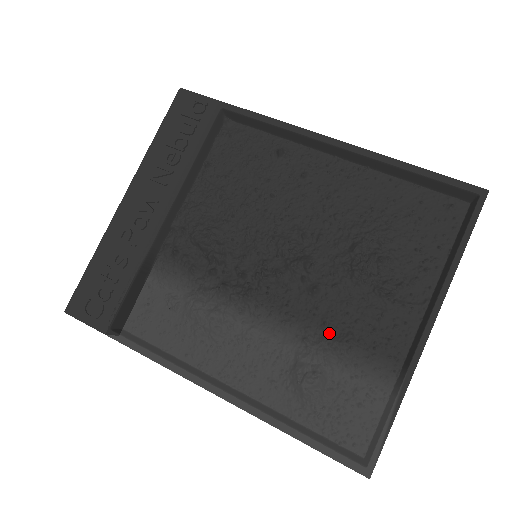
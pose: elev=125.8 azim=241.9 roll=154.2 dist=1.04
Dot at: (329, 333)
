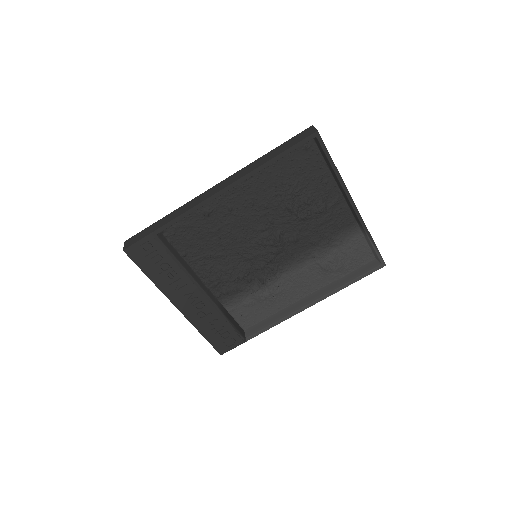
Dot at: (319, 244)
